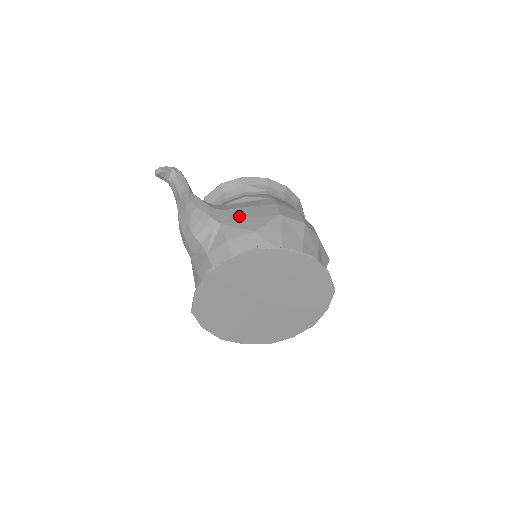
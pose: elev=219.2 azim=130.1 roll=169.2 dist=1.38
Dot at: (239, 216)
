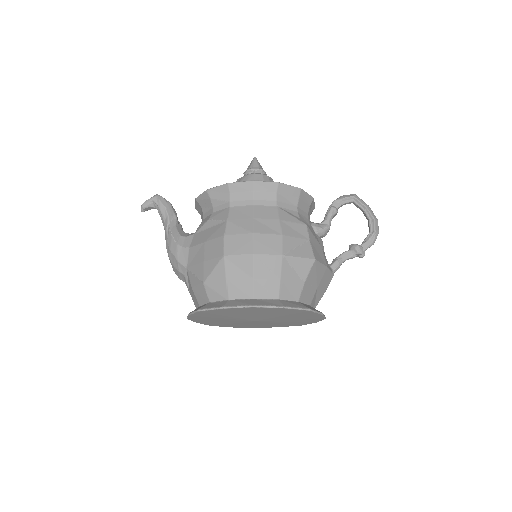
Dot at: (197, 258)
